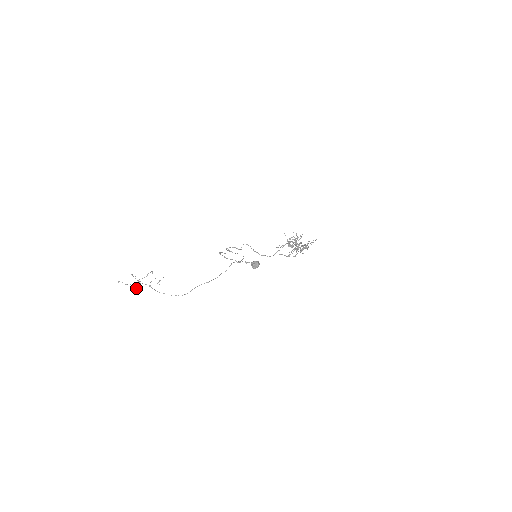
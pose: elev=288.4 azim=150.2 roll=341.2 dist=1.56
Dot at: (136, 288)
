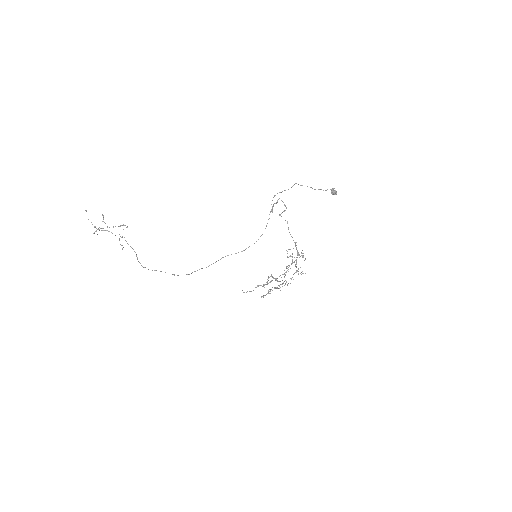
Dot at: occluded
